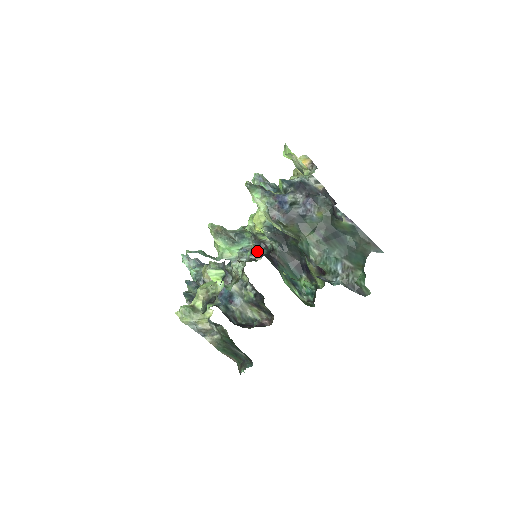
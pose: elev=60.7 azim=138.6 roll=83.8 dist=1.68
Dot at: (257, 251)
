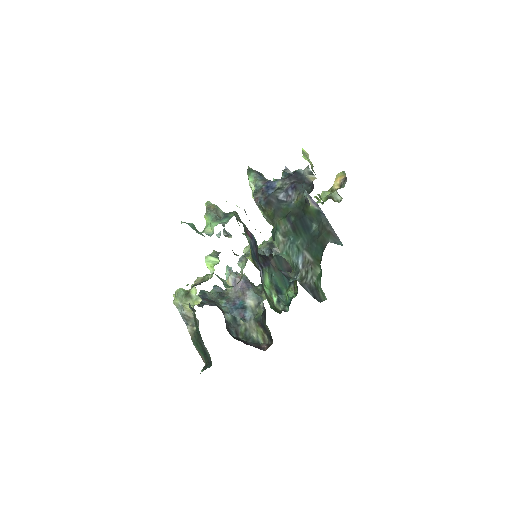
Dot at: (260, 253)
